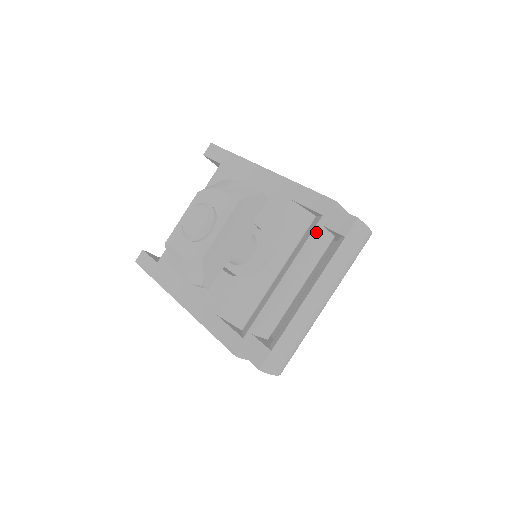
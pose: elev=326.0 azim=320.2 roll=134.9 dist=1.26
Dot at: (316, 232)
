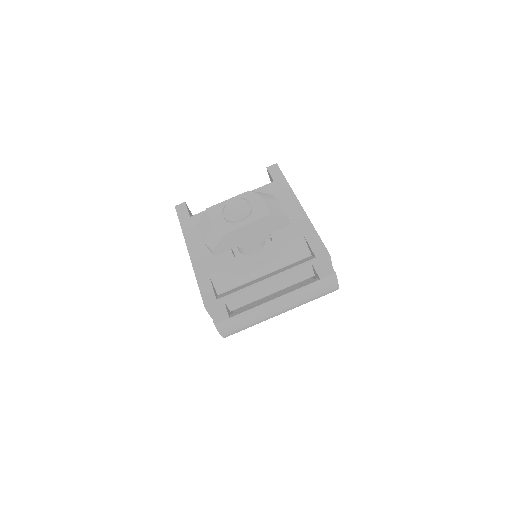
Dot at: (305, 265)
